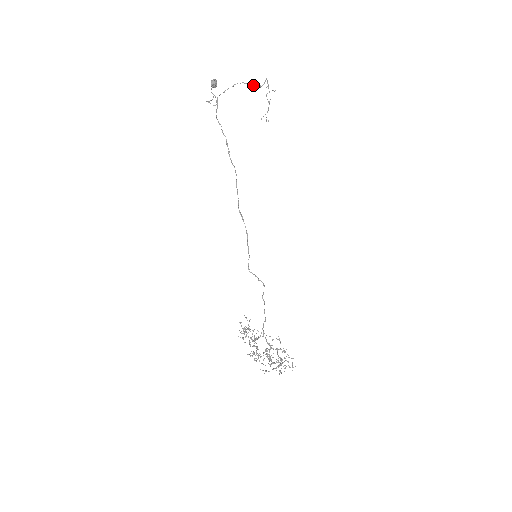
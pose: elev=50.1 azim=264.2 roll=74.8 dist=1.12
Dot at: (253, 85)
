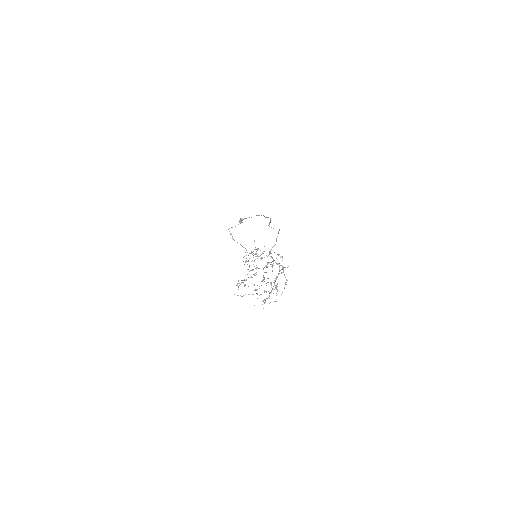
Dot at: occluded
